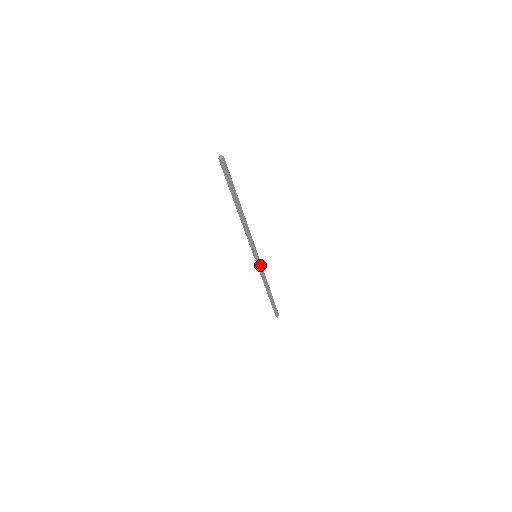
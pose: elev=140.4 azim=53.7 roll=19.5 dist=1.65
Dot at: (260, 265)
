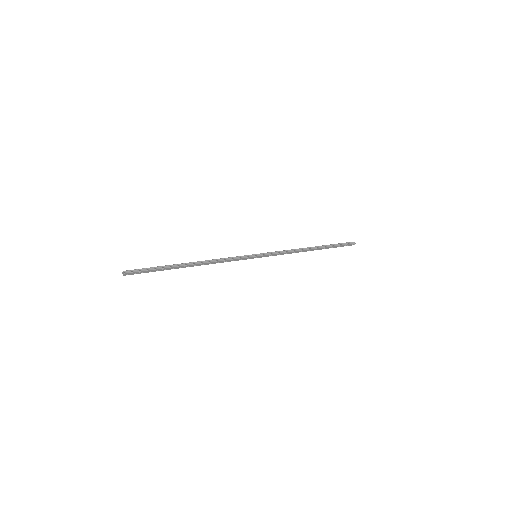
Dot at: (270, 255)
